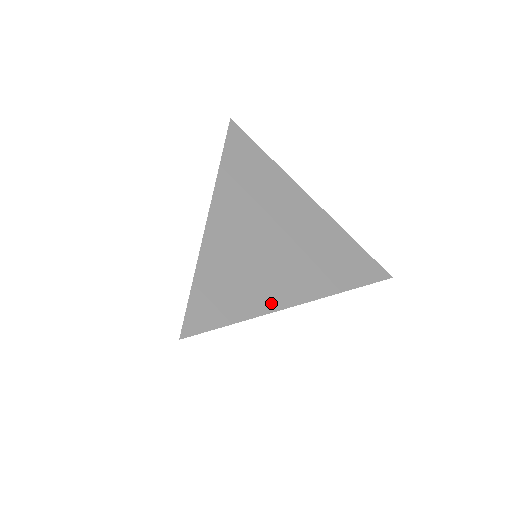
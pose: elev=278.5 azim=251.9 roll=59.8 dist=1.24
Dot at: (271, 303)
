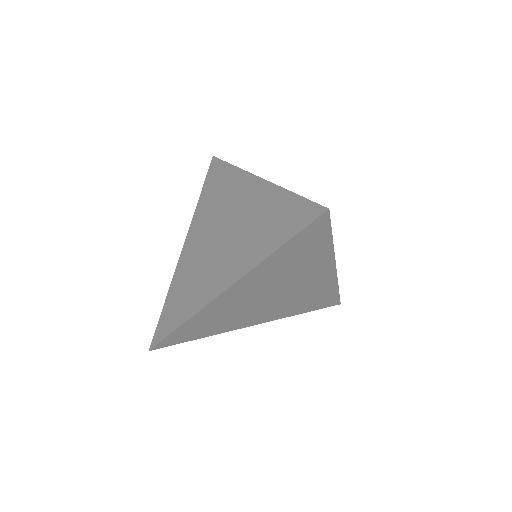
Dot at: (232, 328)
